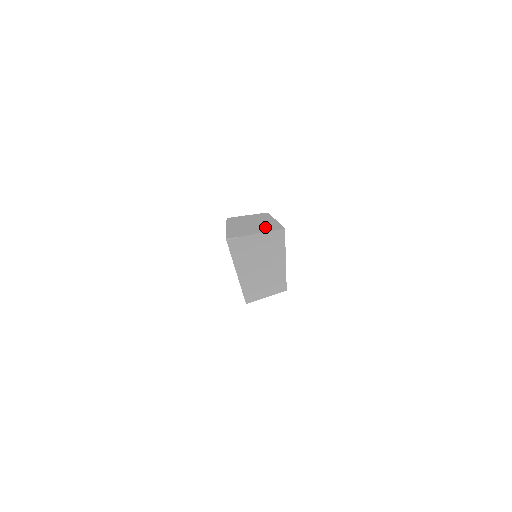
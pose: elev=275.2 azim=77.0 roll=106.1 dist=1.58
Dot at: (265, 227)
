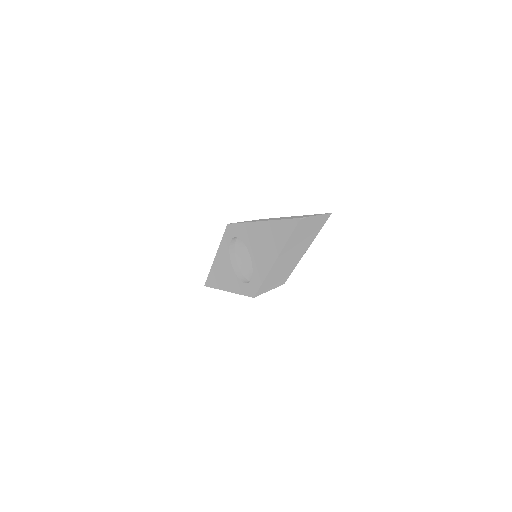
Dot at: (308, 215)
